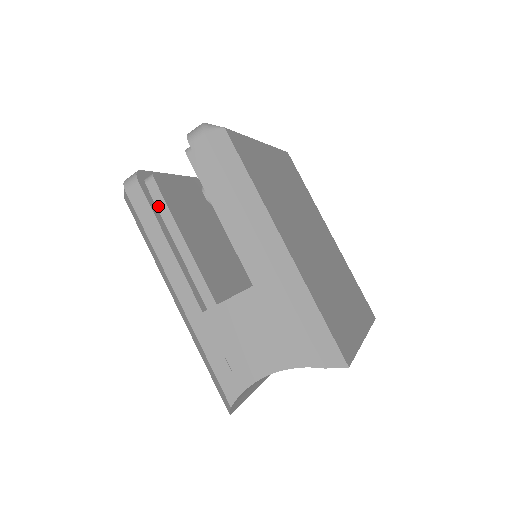
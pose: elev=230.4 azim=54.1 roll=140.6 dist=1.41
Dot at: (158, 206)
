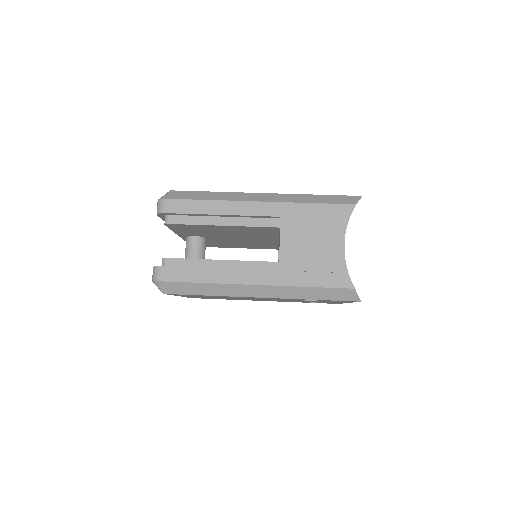
Dot at: (187, 266)
